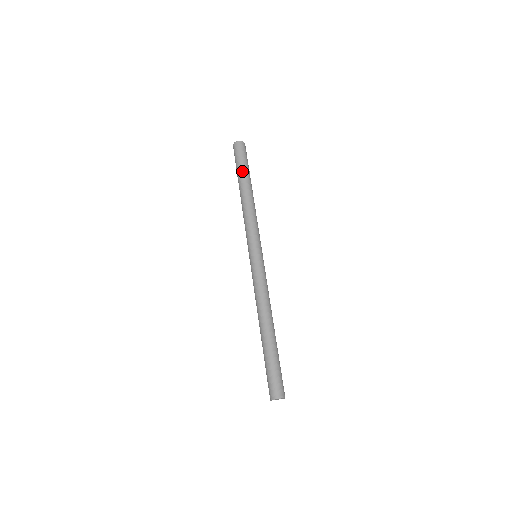
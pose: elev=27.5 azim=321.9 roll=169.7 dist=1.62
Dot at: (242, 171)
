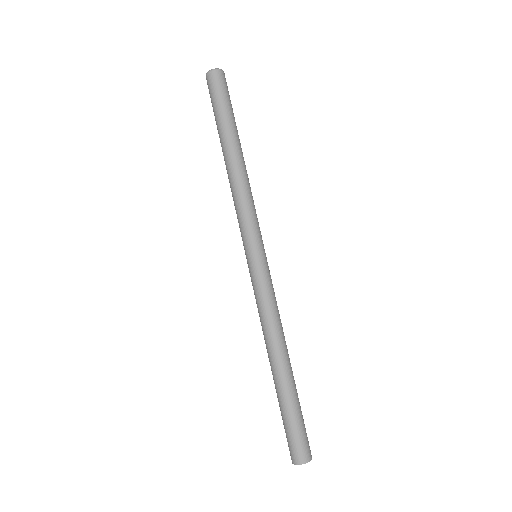
Dot at: (231, 120)
